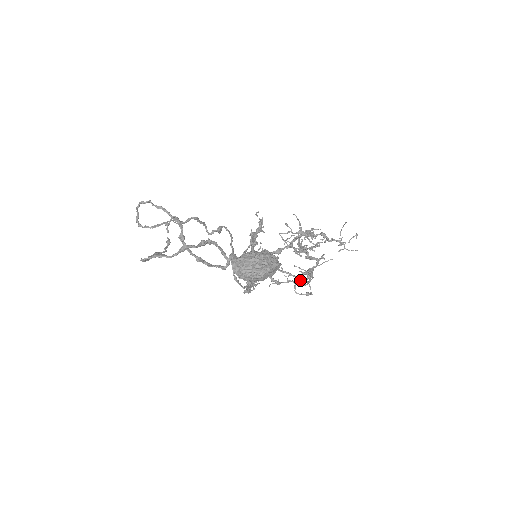
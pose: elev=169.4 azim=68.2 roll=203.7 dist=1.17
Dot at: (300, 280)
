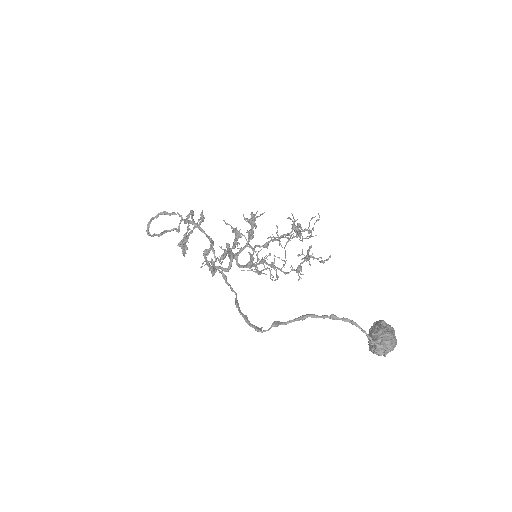
Dot at: occluded
